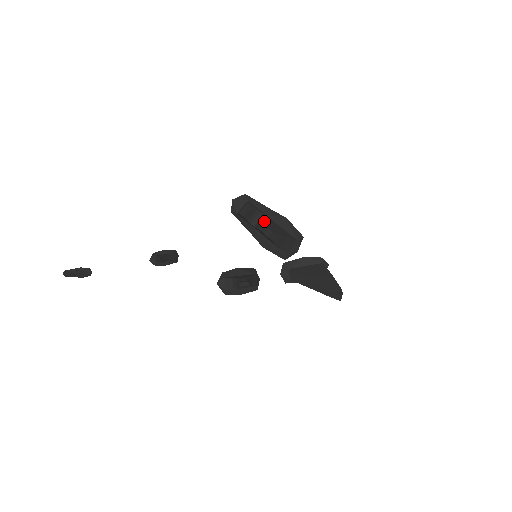
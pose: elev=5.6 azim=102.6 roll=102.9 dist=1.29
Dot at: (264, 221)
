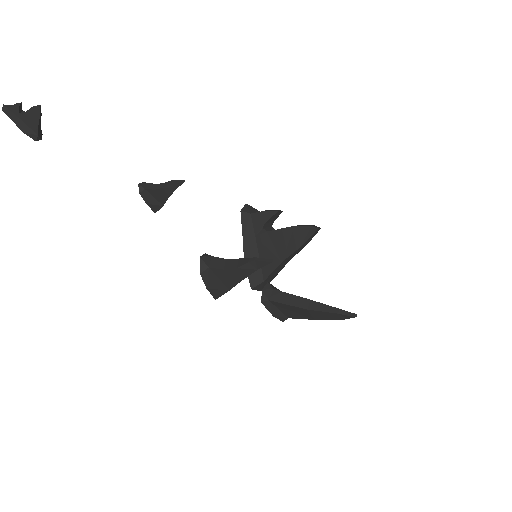
Dot at: occluded
